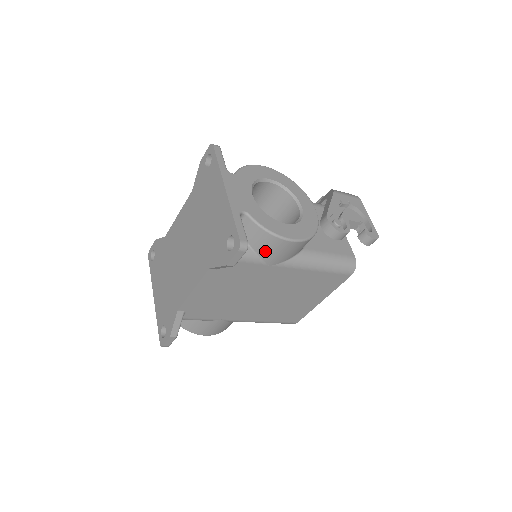
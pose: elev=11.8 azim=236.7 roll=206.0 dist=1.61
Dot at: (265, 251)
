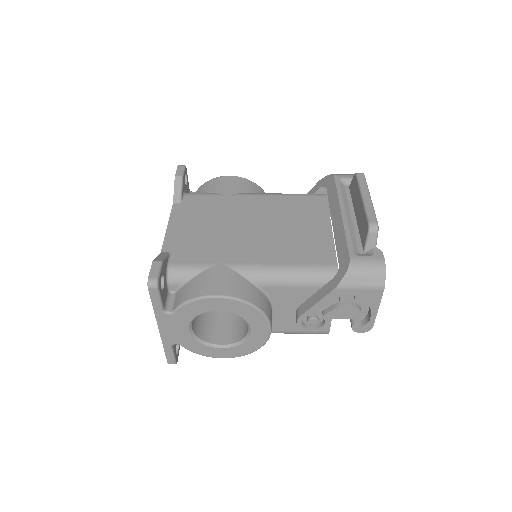
Dot at: occluded
